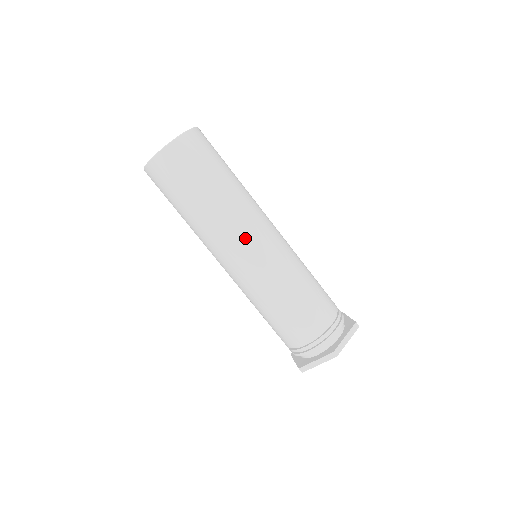
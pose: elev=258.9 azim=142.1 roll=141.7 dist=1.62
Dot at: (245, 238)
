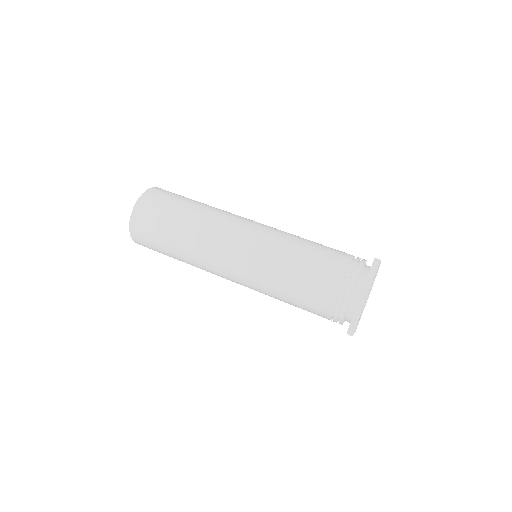
Dot at: (240, 220)
